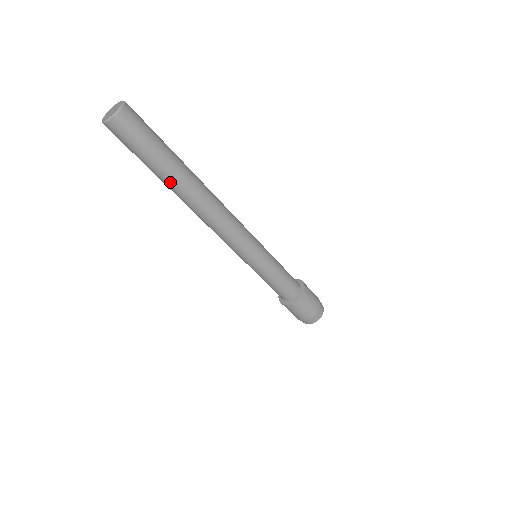
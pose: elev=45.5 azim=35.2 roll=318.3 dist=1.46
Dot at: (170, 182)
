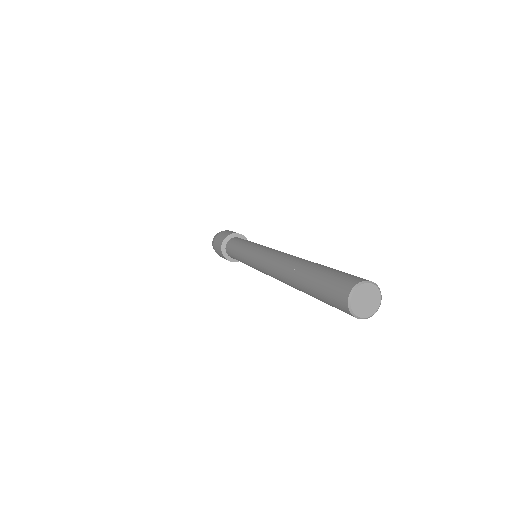
Dot at: occluded
